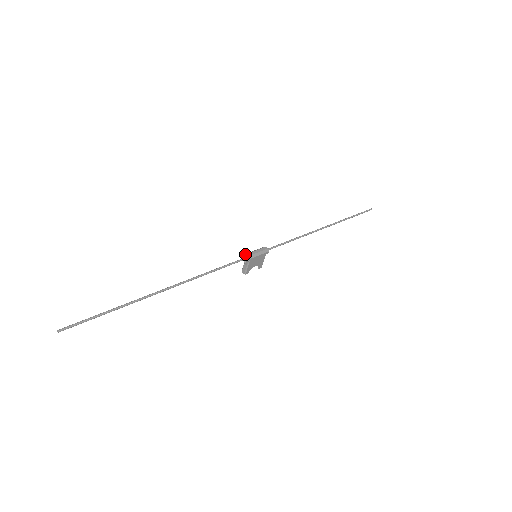
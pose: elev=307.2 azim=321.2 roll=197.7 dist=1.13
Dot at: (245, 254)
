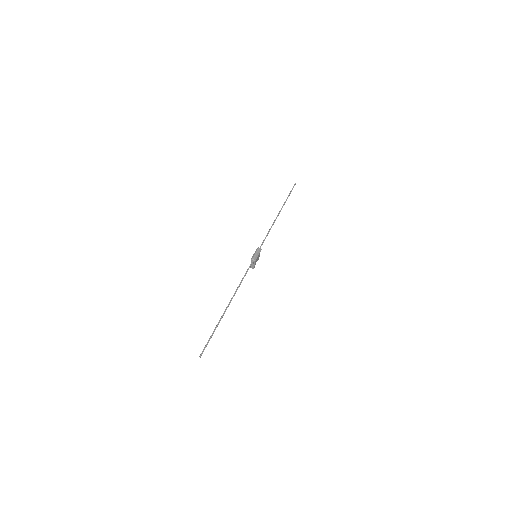
Dot at: (251, 259)
